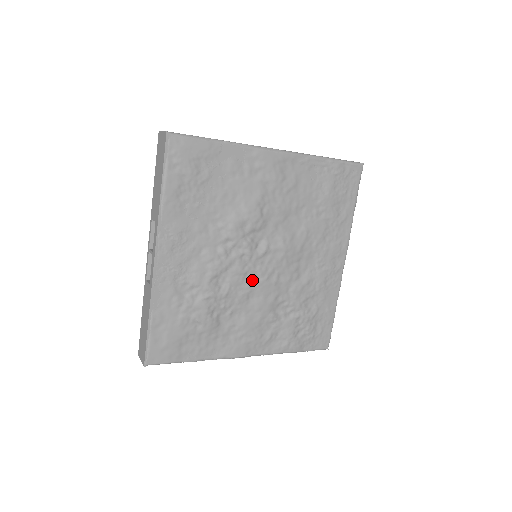
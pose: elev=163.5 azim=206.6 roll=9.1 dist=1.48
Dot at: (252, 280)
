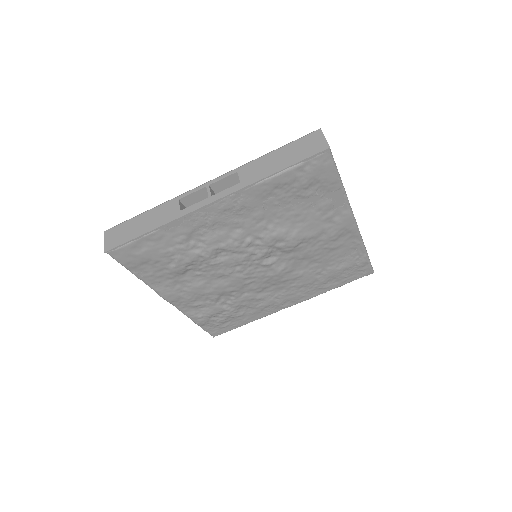
Dot at: (237, 271)
